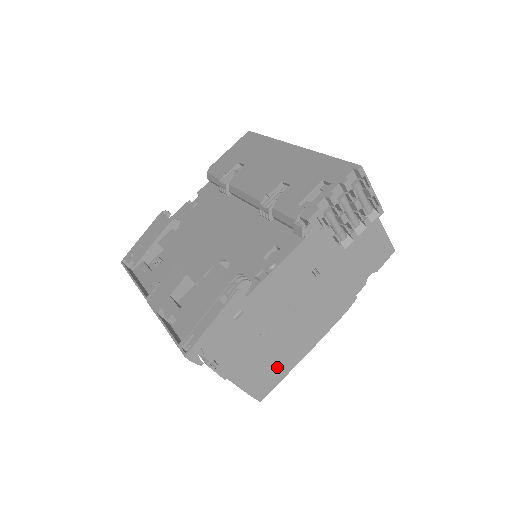
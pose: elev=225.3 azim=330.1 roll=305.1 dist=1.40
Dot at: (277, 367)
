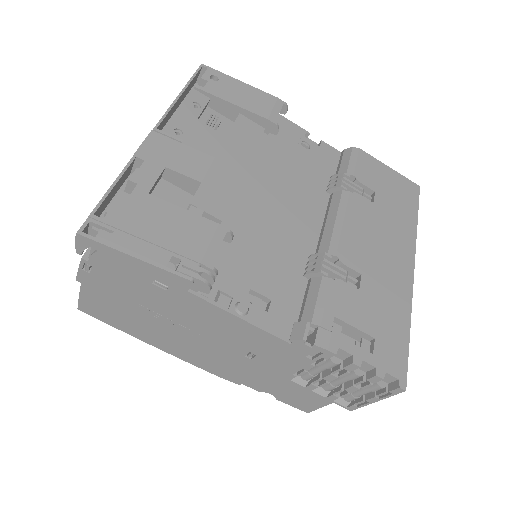
Dot at: (125, 321)
